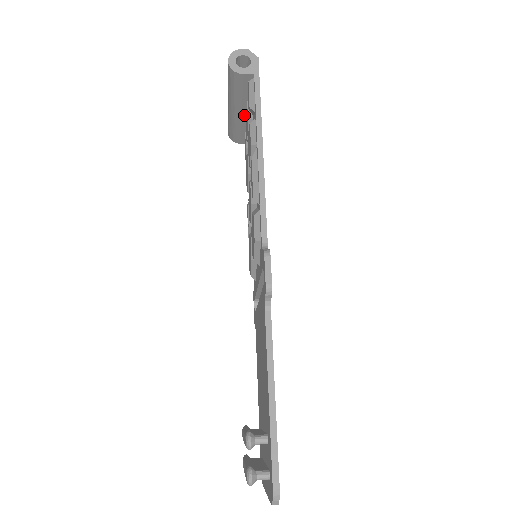
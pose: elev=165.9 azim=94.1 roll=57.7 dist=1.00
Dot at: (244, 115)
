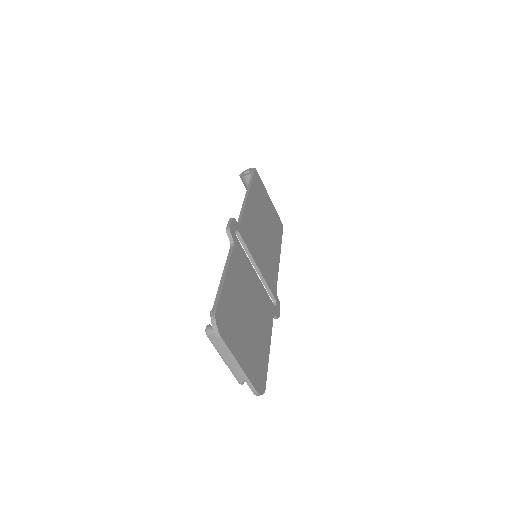
Dot at: occluded
